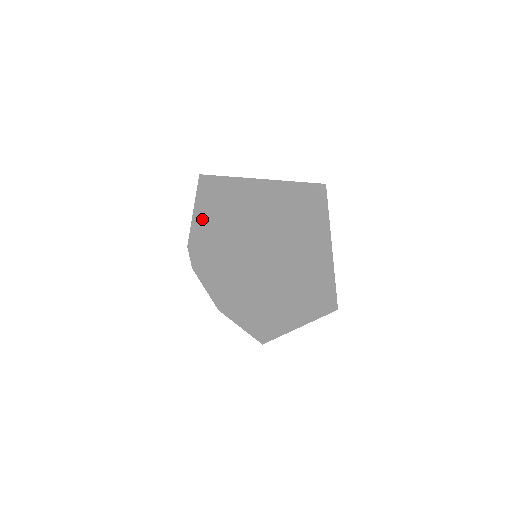
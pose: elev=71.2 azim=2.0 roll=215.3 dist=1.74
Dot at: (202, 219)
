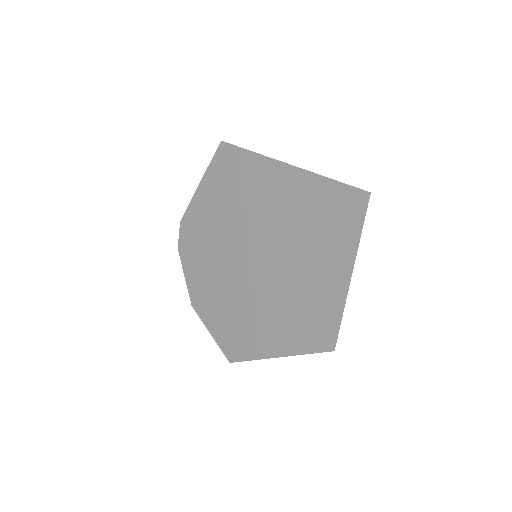
Dot at: (207, 194)
